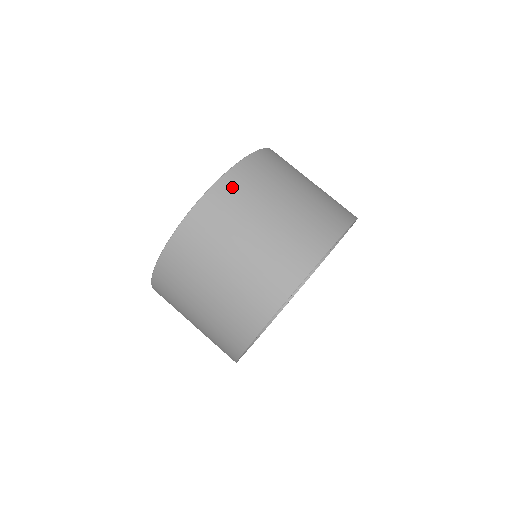
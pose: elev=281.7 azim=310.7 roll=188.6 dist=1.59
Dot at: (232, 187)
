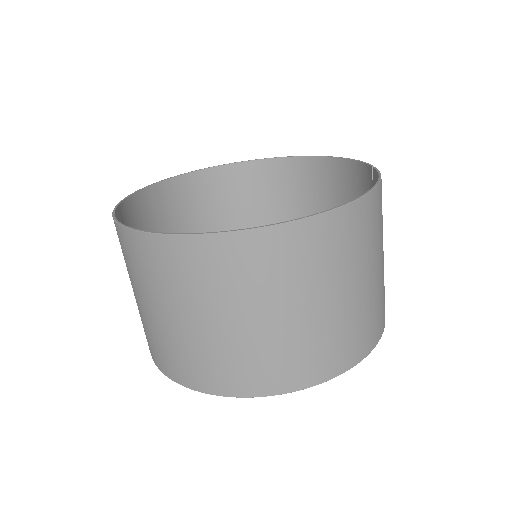
Dot at: (260, 252)
